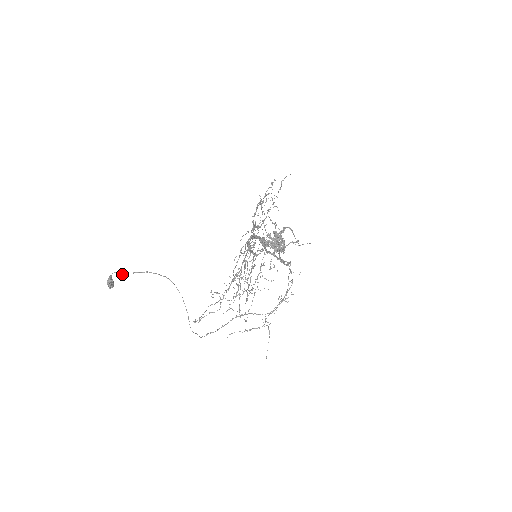
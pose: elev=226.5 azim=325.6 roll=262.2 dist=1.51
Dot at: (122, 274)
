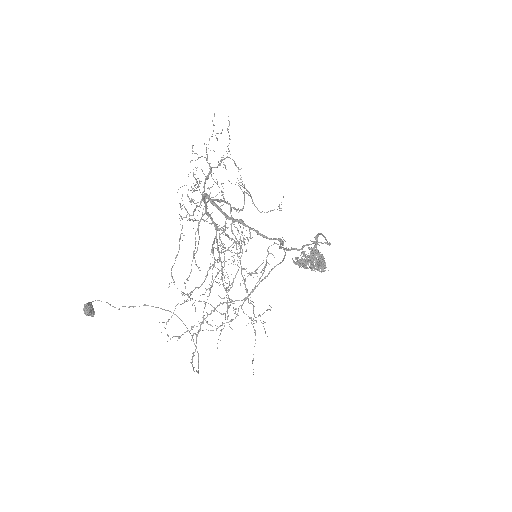
Dot at: occluded
